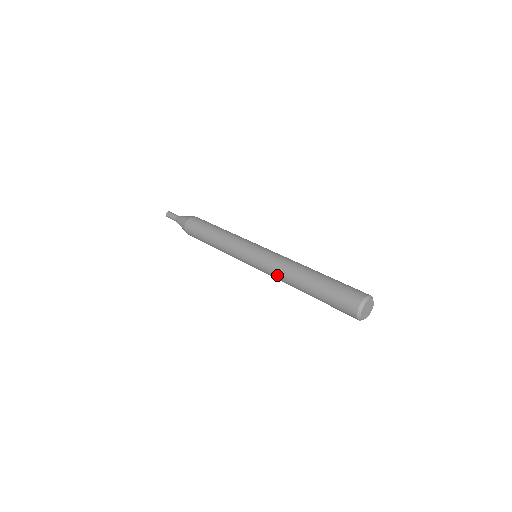
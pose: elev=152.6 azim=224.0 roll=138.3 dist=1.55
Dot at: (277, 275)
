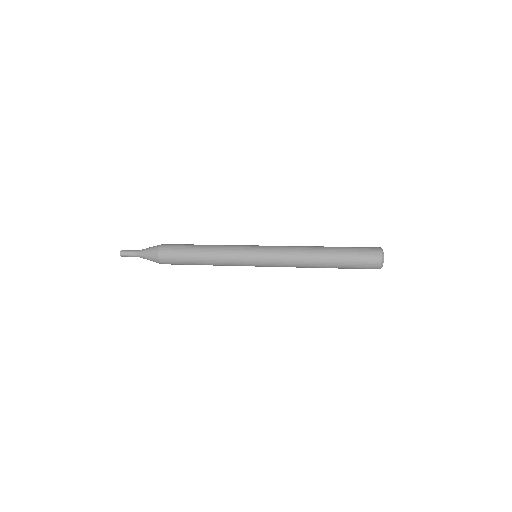
Dot at: (293, 250)
